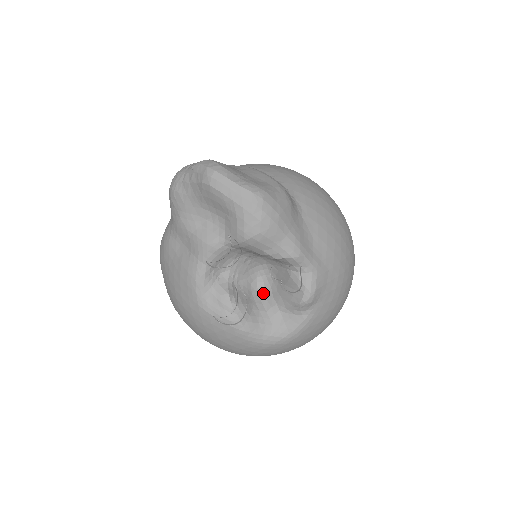
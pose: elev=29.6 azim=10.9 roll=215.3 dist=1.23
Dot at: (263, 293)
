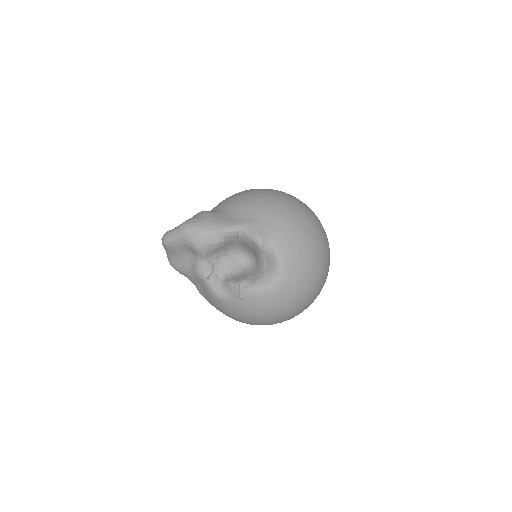
Dot at: (255, 265)
